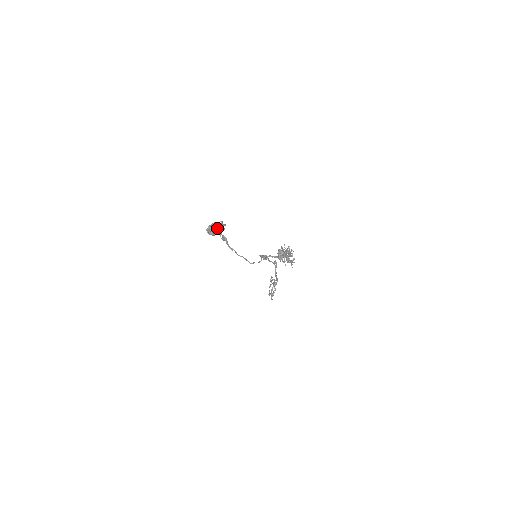
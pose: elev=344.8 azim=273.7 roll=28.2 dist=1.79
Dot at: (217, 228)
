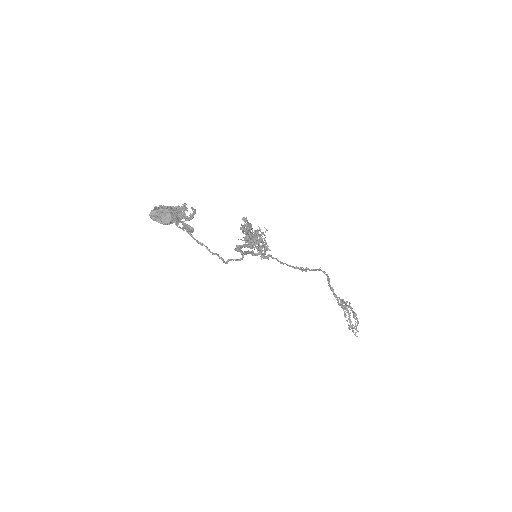
Dot at: (175, 214)
